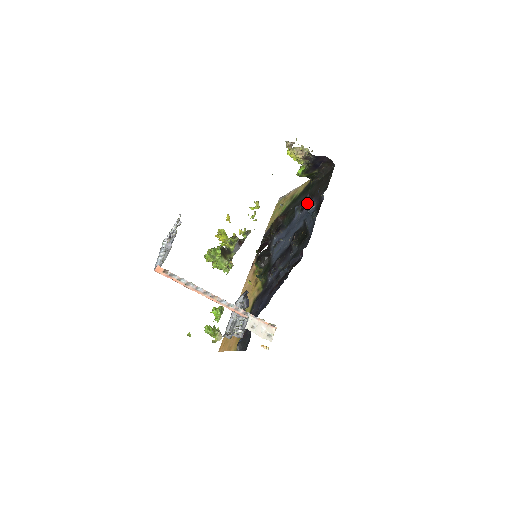
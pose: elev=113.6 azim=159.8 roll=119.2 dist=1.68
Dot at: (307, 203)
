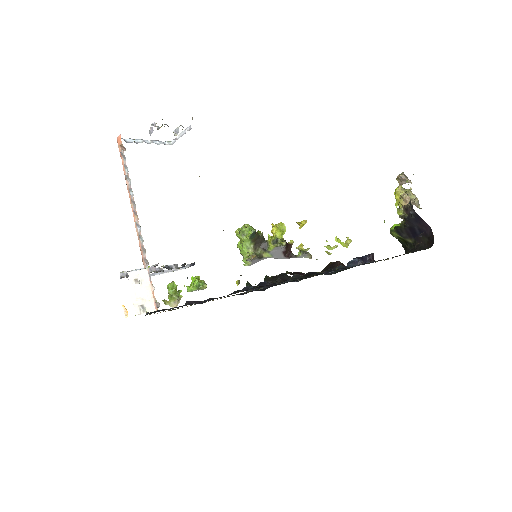
Dot at: (363, 261)
